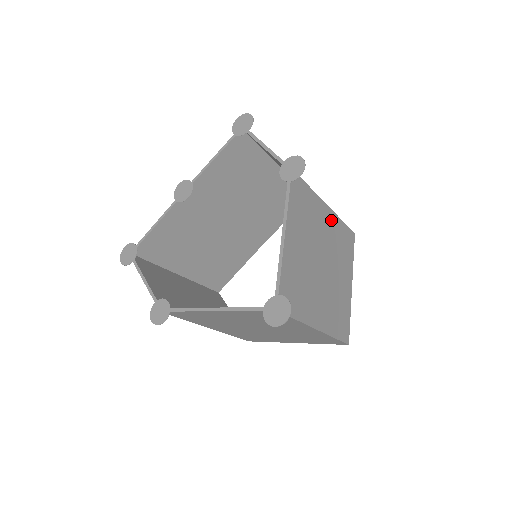
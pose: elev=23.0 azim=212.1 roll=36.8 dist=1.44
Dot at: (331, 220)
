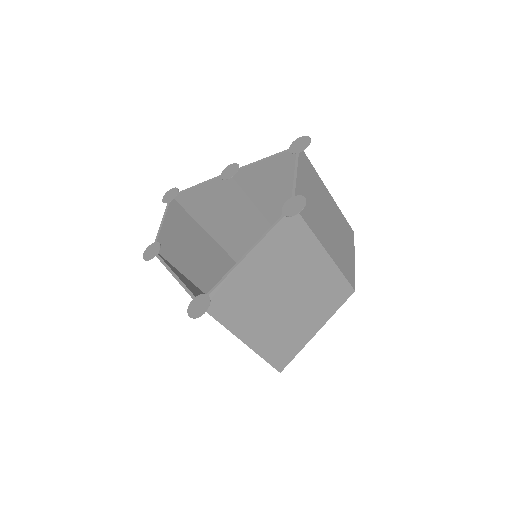
Dot at: (325, 266)
